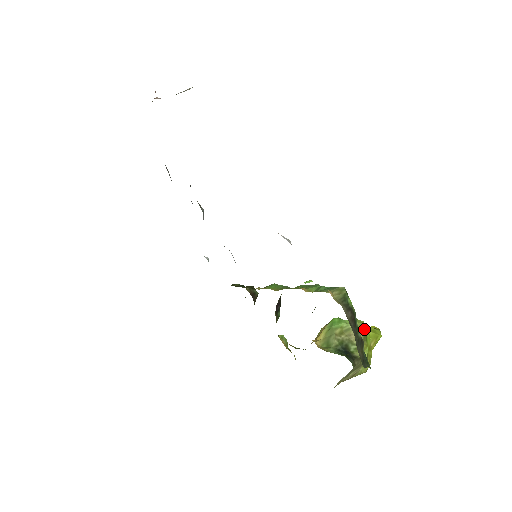
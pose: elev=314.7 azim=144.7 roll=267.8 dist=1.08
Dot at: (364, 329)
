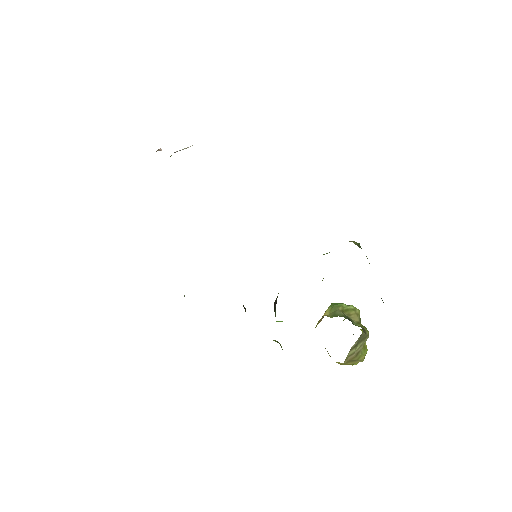
Dot at: (359, 313)
